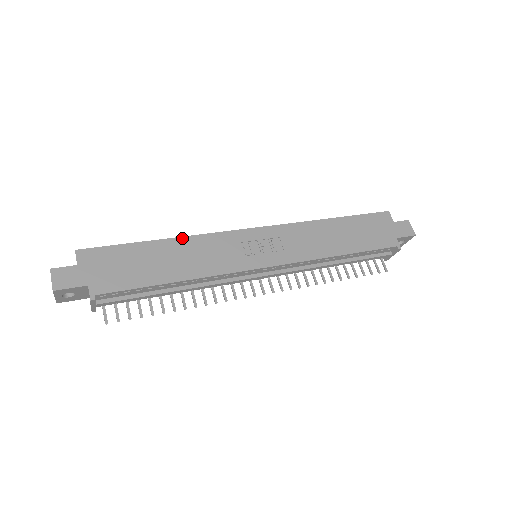
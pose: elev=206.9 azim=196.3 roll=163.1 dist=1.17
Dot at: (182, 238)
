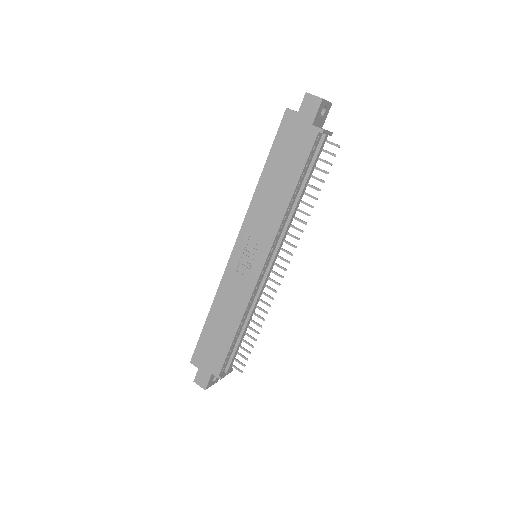
Dot at: (214, 302)
